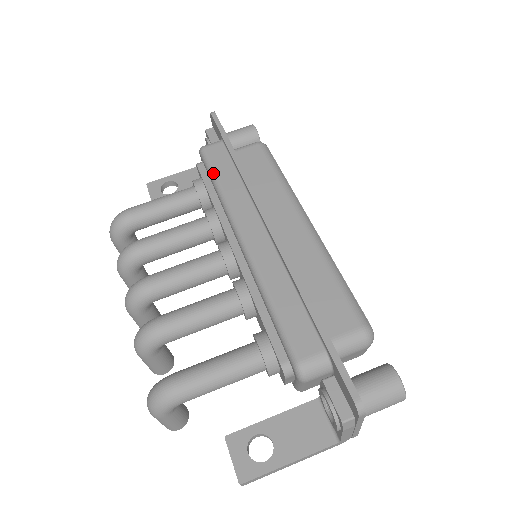
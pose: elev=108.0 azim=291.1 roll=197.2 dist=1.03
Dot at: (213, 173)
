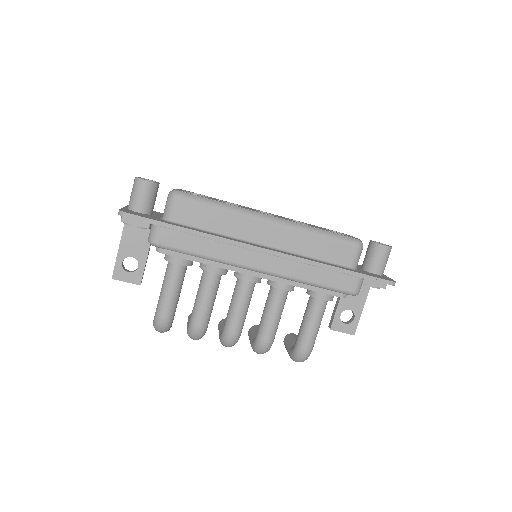
Dot at: (189, 253)
